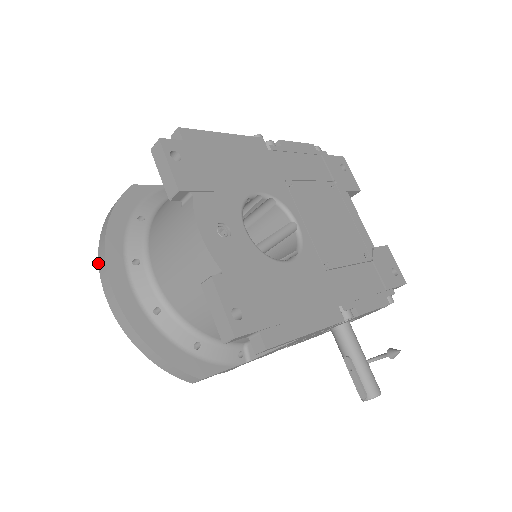
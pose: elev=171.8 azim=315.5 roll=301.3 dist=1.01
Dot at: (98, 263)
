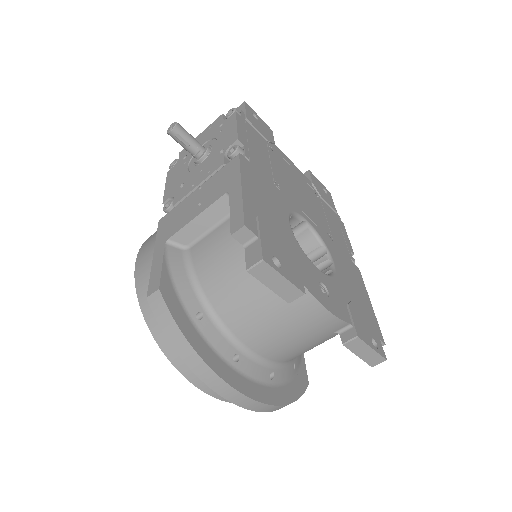
Dot at: occluded
